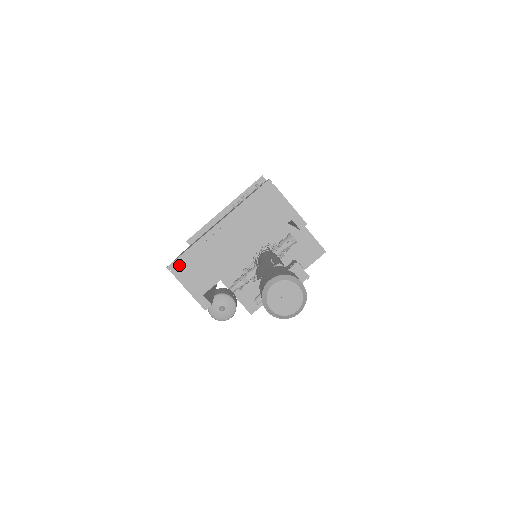
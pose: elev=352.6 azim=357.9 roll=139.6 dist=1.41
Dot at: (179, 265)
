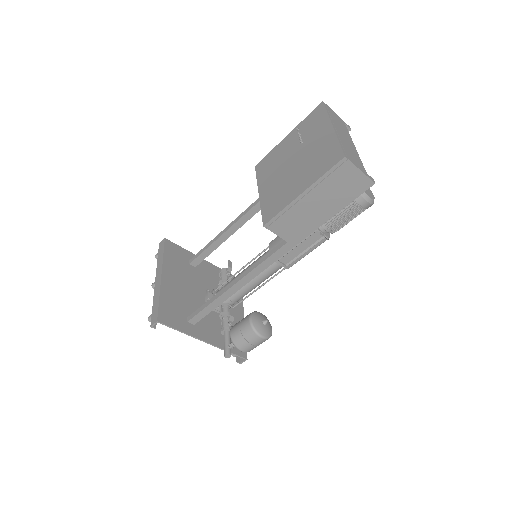
Dot at: (346, 154)
